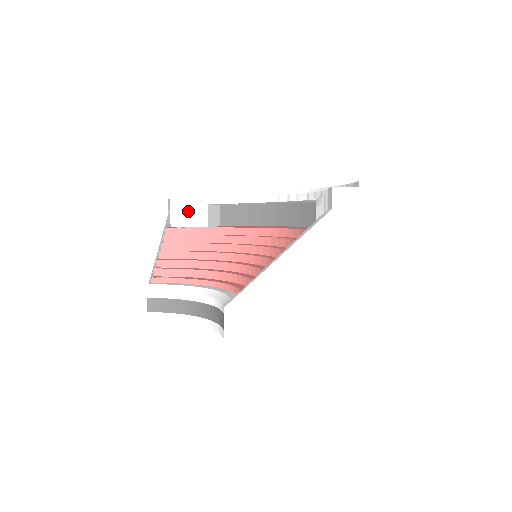
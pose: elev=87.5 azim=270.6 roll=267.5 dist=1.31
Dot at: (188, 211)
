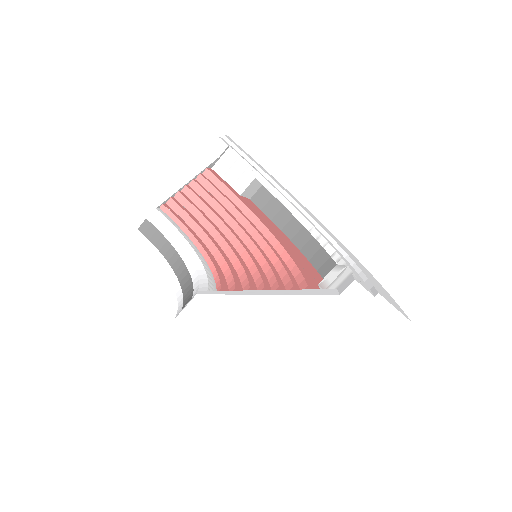
Dot at: (236, 169)
